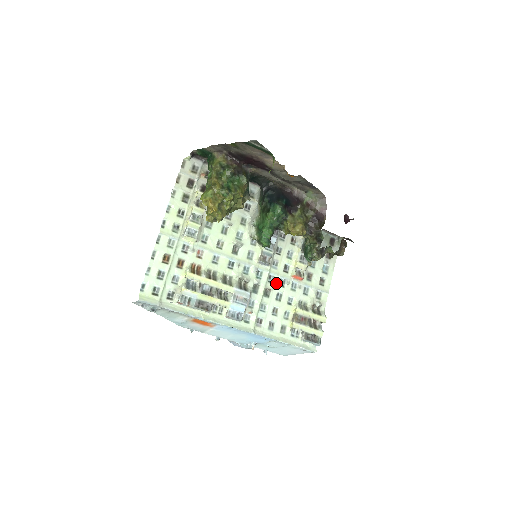
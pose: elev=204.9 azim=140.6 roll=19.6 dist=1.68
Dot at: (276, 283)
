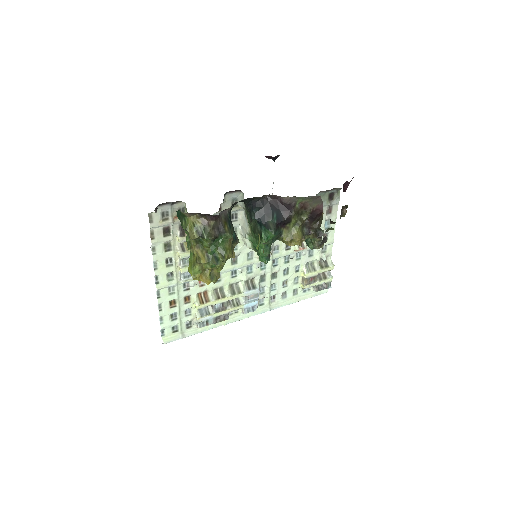
Dot at: (281, 263)
